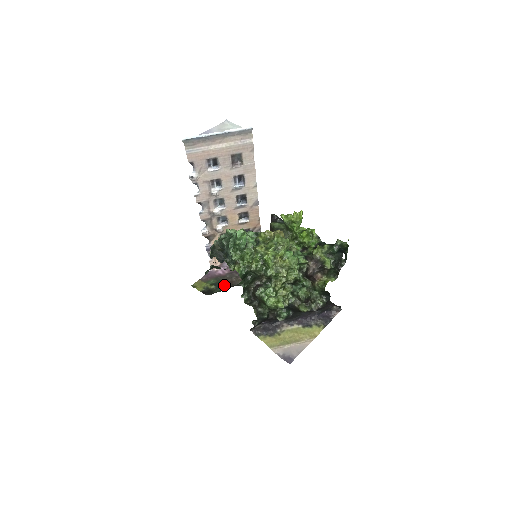
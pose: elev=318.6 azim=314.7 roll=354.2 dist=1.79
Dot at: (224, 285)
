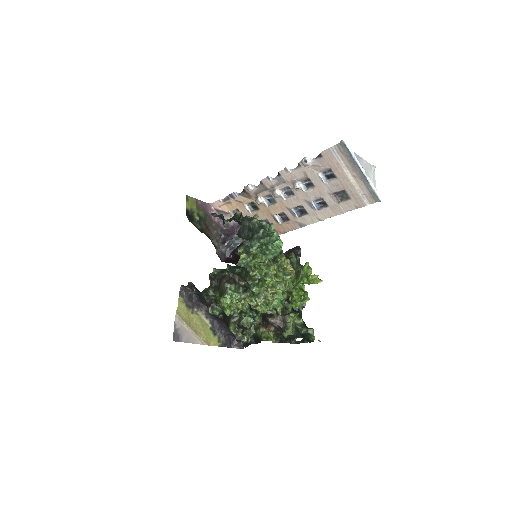
Dot at: (205, 227)
